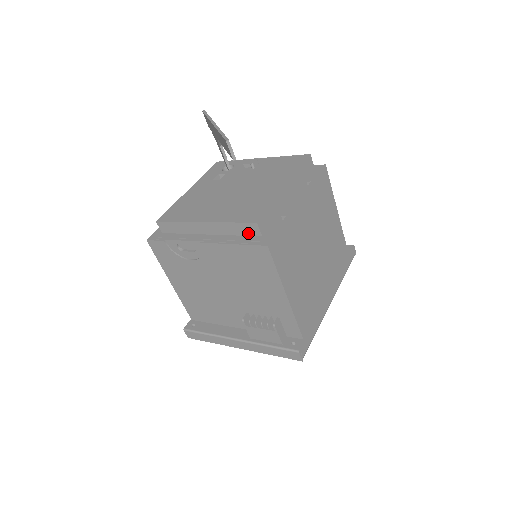
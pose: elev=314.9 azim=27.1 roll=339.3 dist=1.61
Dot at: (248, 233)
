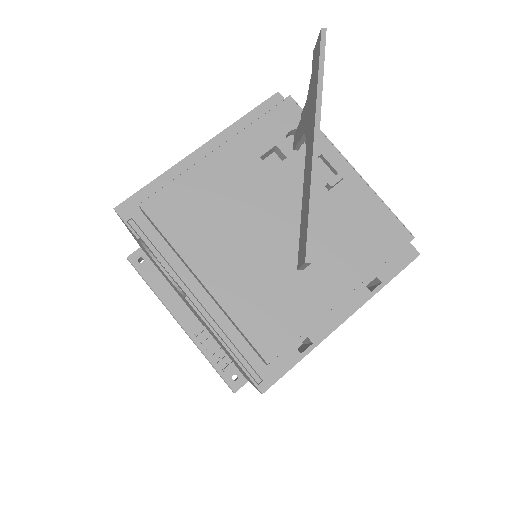
Dot at: (251, 346)
